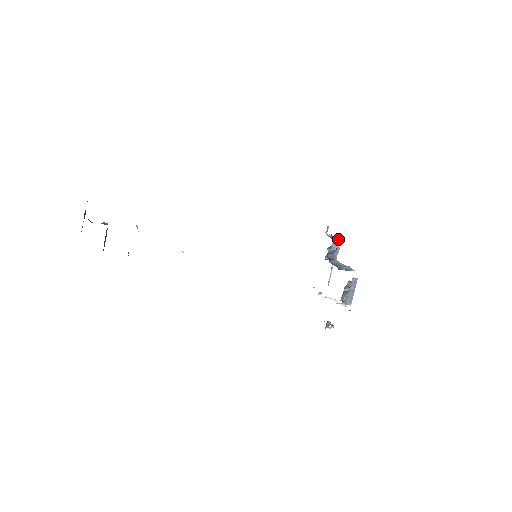
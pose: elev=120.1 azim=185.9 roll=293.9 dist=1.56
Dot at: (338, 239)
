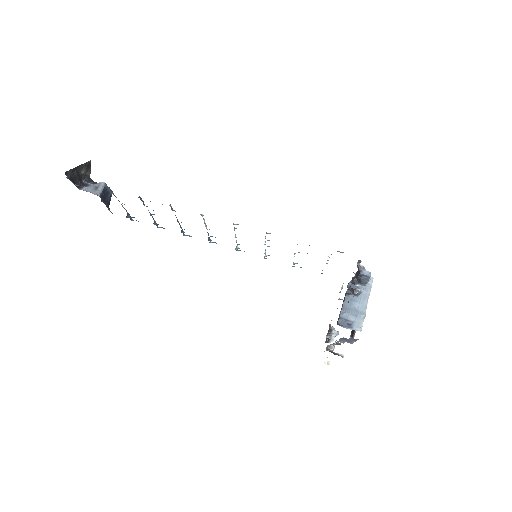
Dot at: (361, 286)
